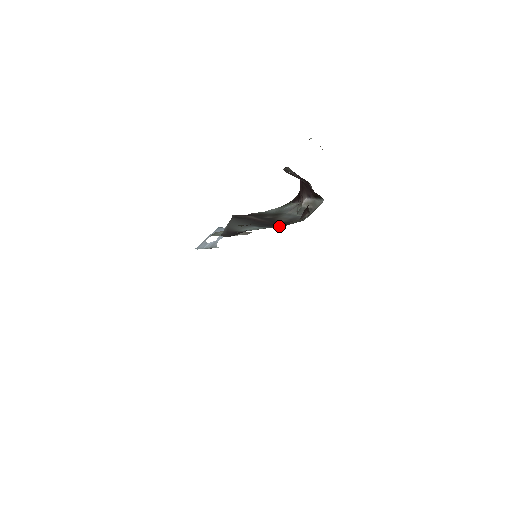
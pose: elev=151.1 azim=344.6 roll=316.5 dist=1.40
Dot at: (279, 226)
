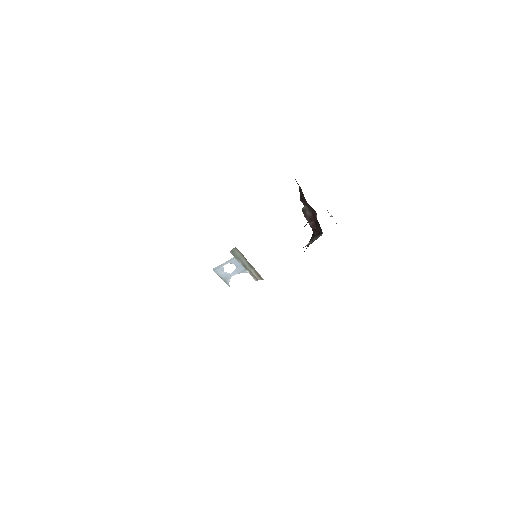
Dot at: occluded
